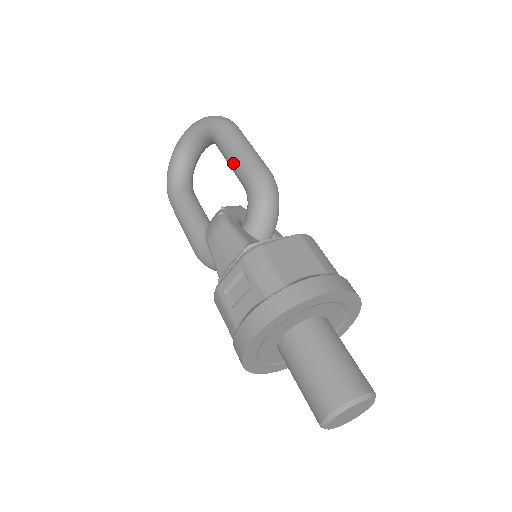
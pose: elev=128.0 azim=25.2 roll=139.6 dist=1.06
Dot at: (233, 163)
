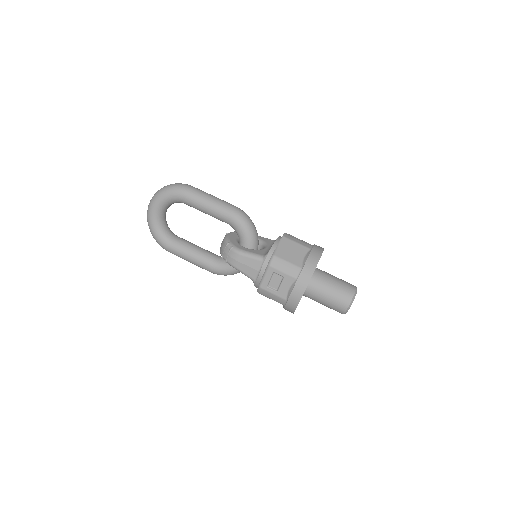
Dot at: (212, 213)
